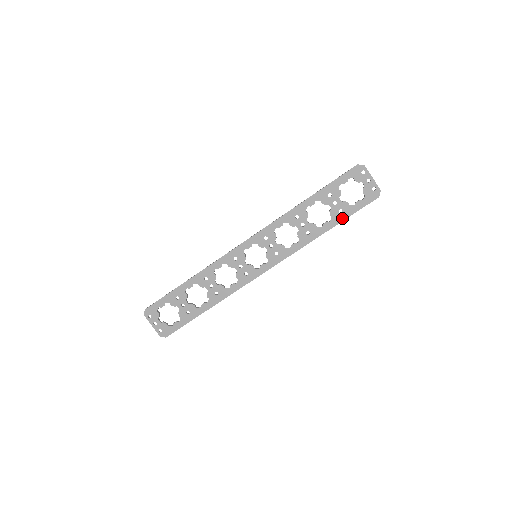
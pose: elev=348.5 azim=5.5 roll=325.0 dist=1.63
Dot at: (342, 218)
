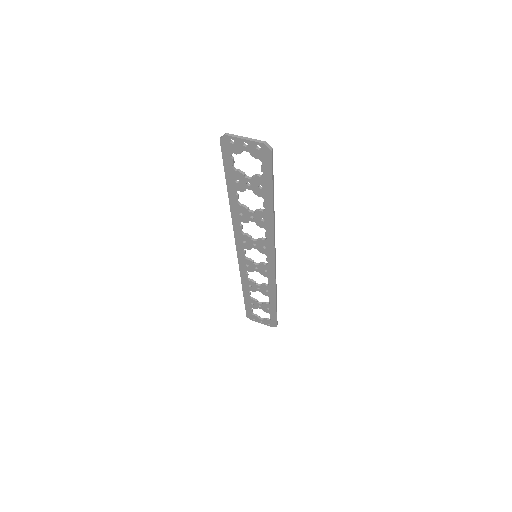
Dot at: (269, 192)
